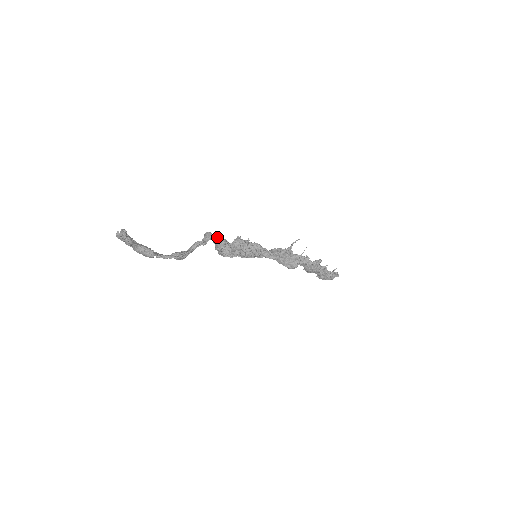
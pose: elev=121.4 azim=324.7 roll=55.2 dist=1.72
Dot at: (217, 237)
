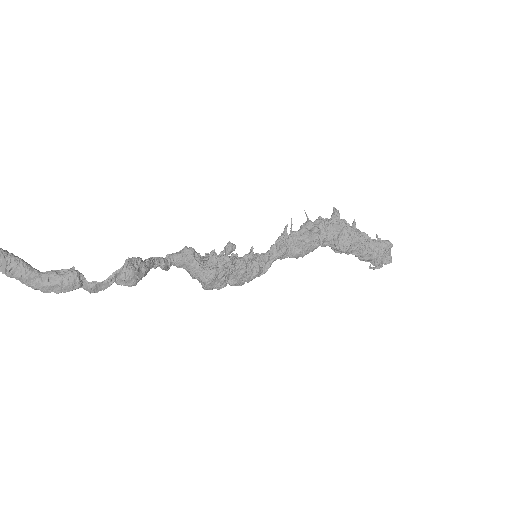
Dot at: (178, 253)
